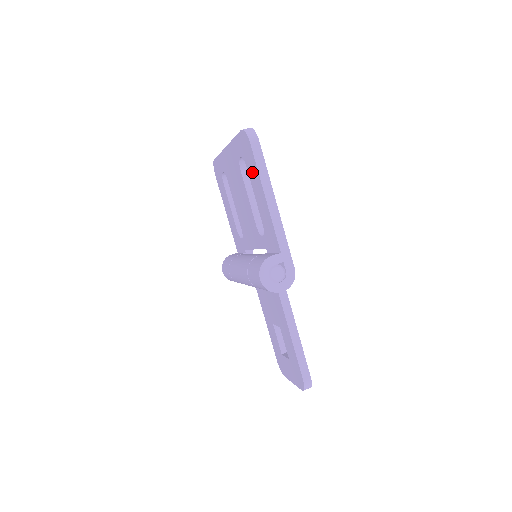
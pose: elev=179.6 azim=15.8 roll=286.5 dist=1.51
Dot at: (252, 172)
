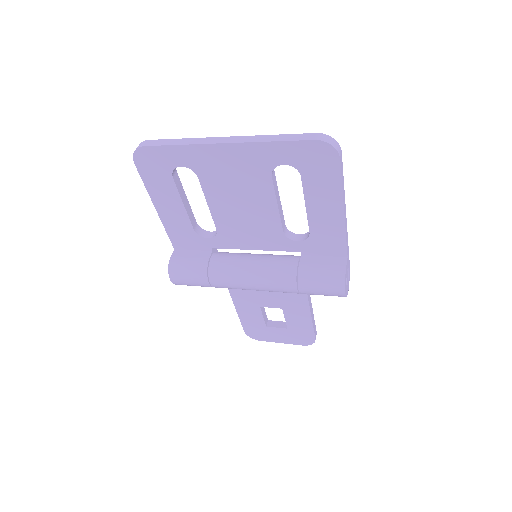
Dot at: (320, 185)
